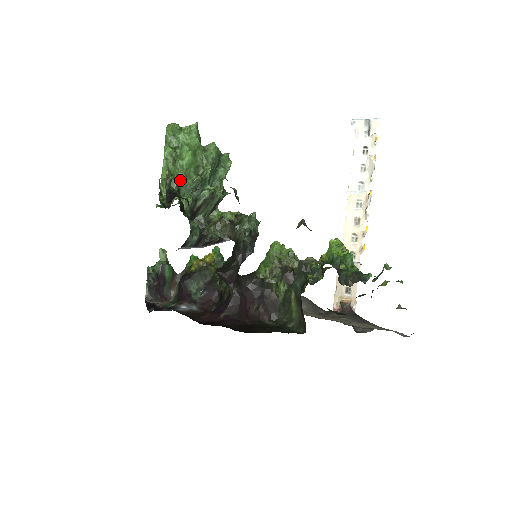
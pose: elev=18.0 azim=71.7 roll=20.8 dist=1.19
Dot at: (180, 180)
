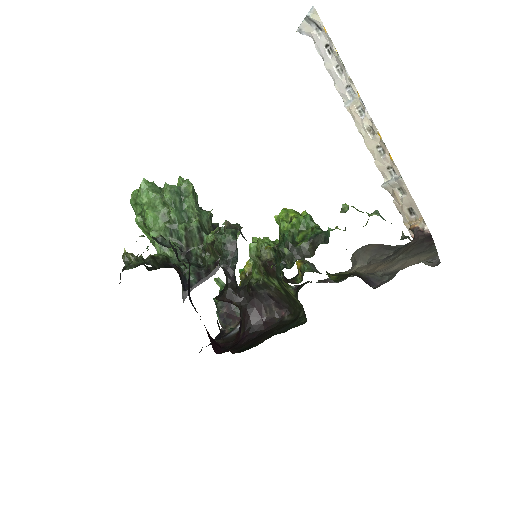
Dot at: occluded
